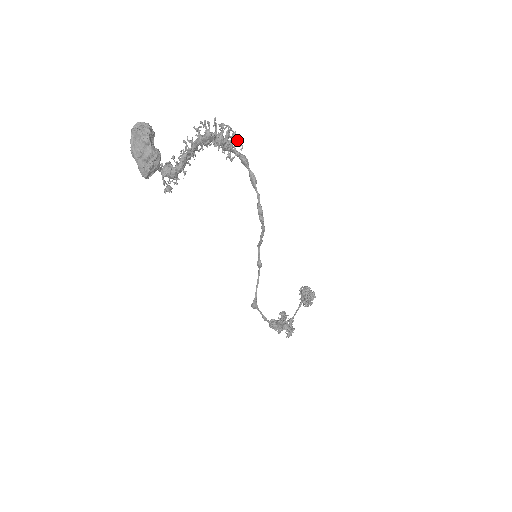
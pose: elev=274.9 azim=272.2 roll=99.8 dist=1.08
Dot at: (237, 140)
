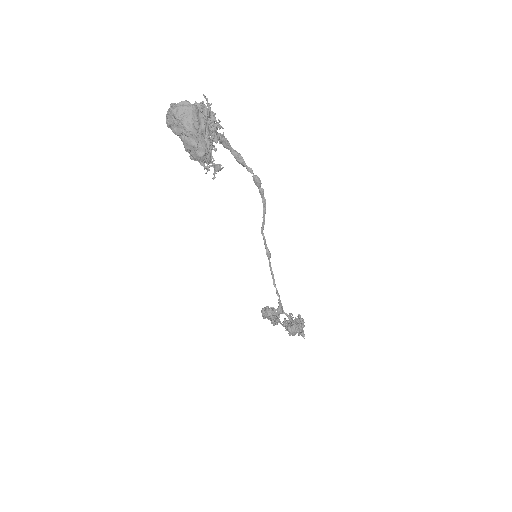
Dot at: occluded
